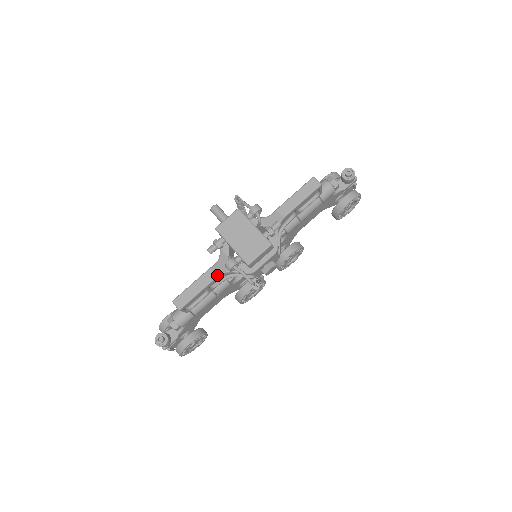
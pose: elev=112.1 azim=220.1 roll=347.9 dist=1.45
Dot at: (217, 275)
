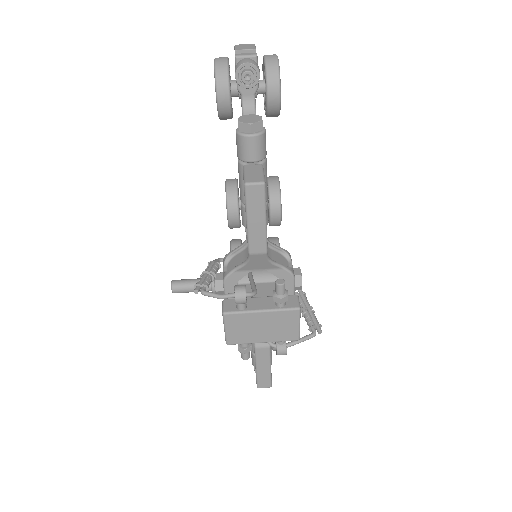
Dot at: (269, 346)
